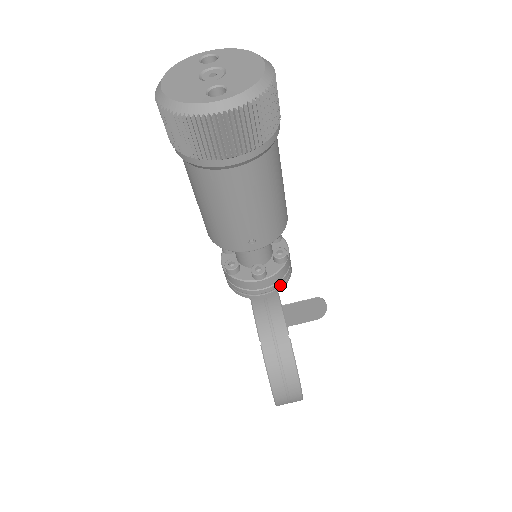
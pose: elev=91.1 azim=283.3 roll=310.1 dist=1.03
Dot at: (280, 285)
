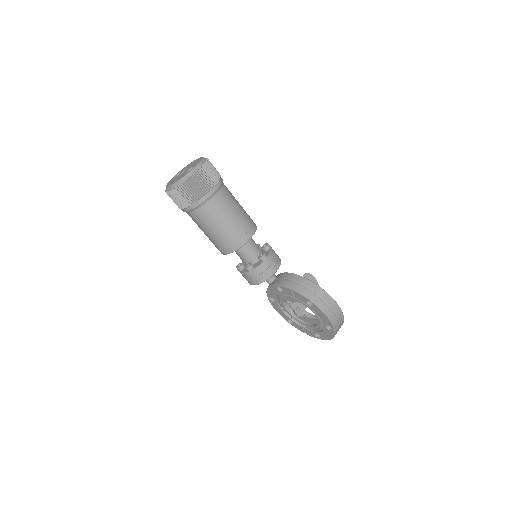
Dot at: (278, 261)
